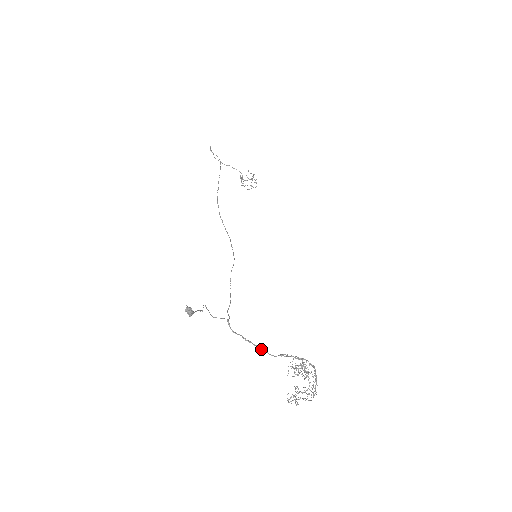
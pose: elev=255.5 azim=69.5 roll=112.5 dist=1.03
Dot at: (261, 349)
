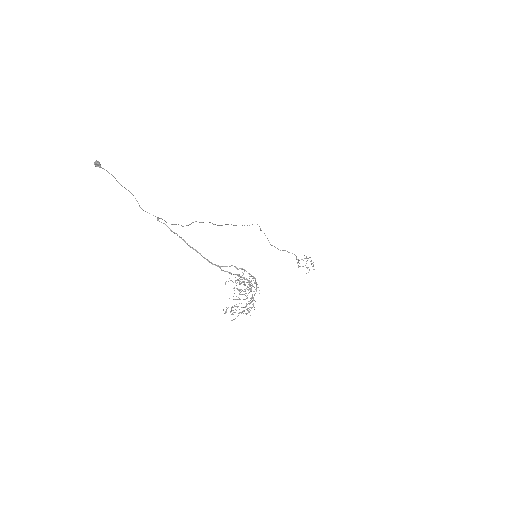
Dot at: occluded
